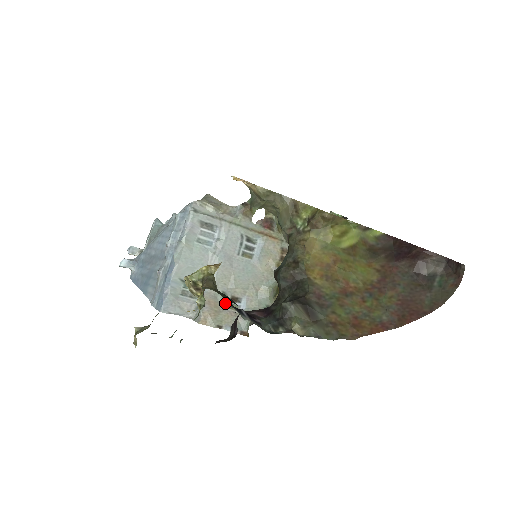
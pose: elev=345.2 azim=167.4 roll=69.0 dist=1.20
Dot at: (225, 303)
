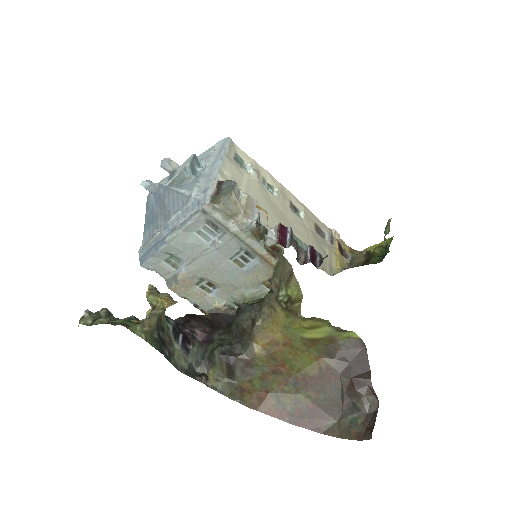
Dot at: (200, 284)
